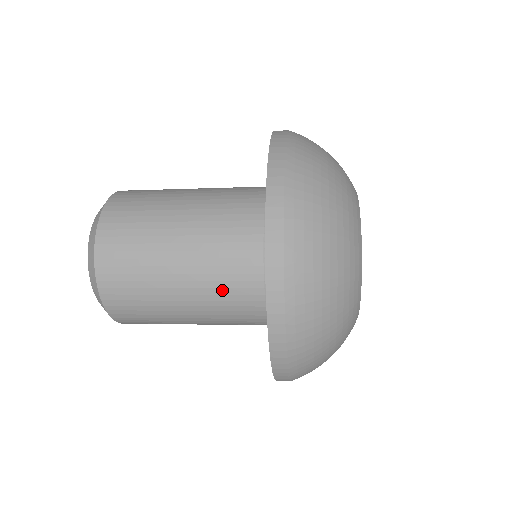
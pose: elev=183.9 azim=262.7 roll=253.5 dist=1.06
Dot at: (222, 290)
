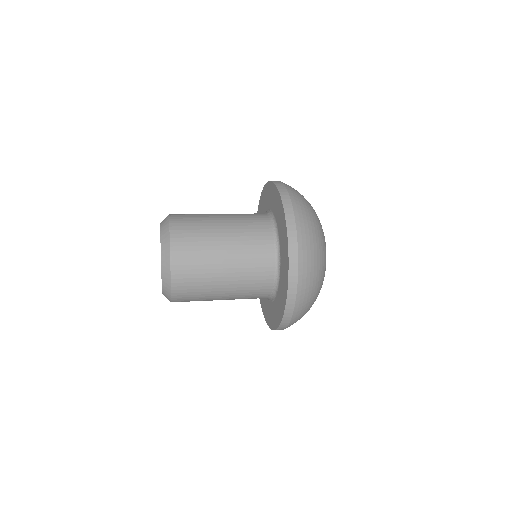
Dot at: (248, 288)
